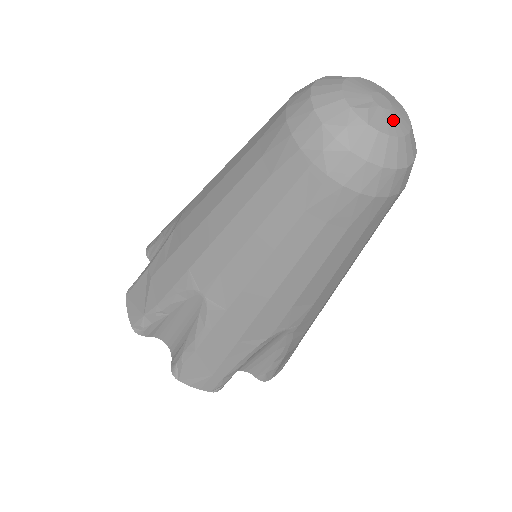
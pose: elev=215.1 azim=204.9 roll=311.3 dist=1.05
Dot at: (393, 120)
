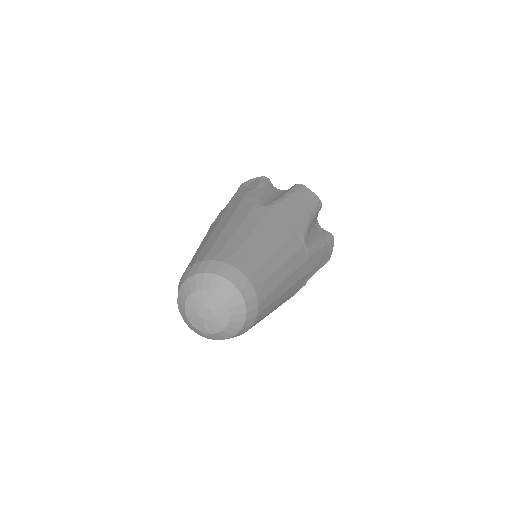
Dot at: (218, 321)
